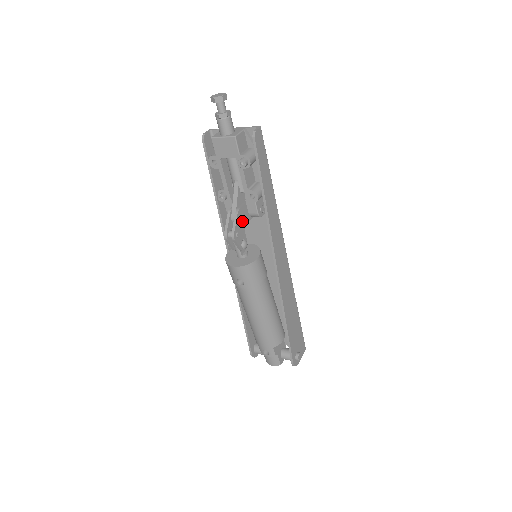
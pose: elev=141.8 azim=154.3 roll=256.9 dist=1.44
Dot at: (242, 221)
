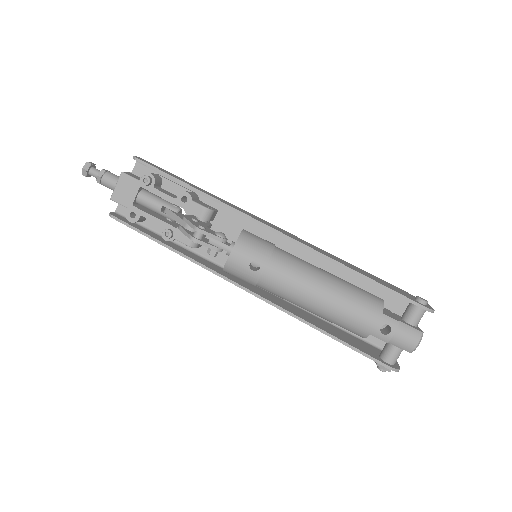
Dot at: (198, 223)
